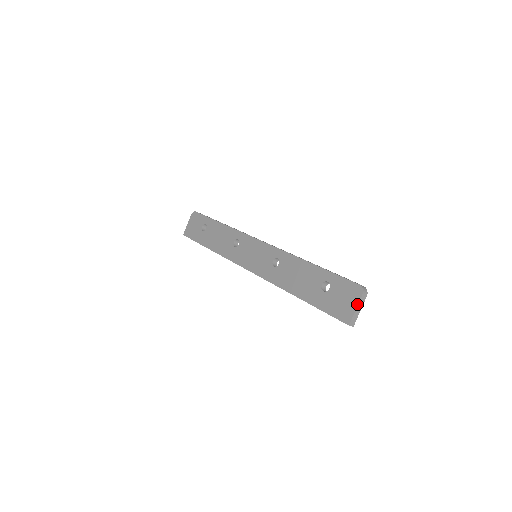
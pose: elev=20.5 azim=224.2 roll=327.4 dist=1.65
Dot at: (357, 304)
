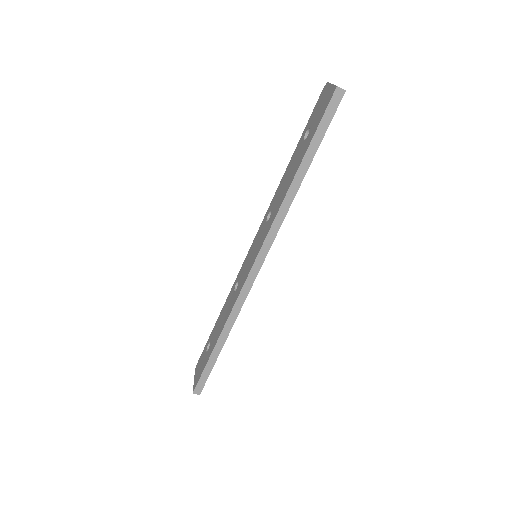
Dot at: (330, 84)
